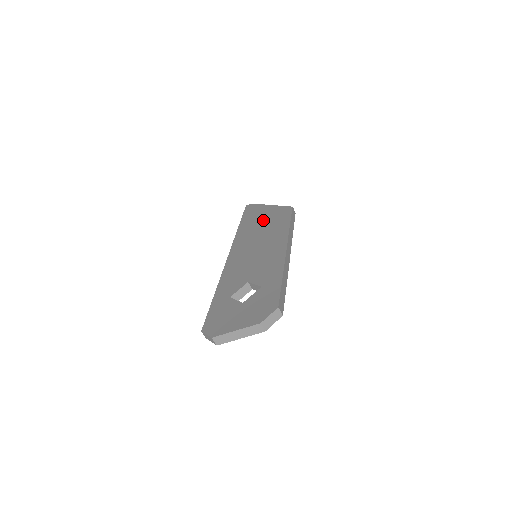
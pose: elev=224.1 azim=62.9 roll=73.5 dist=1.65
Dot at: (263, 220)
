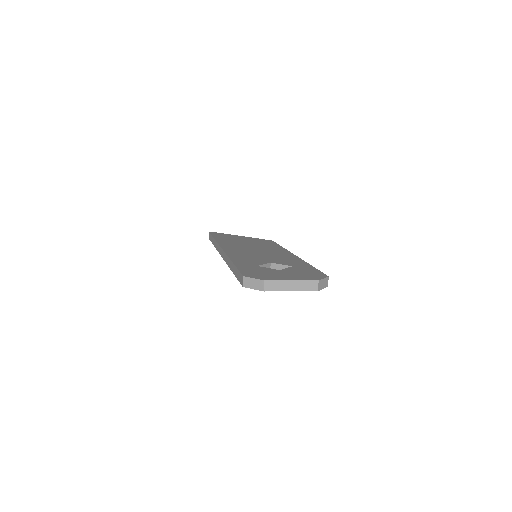
Dot at: (244, 240)
